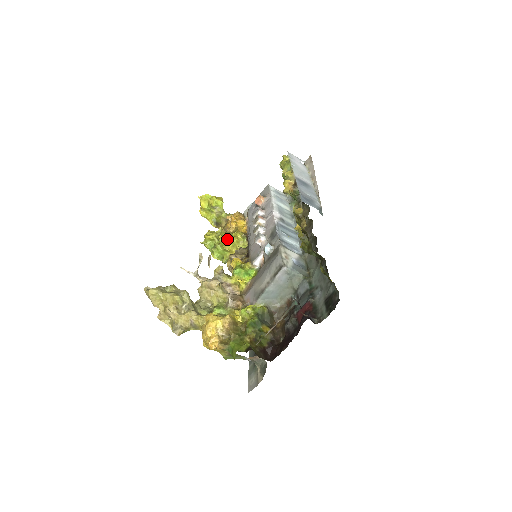
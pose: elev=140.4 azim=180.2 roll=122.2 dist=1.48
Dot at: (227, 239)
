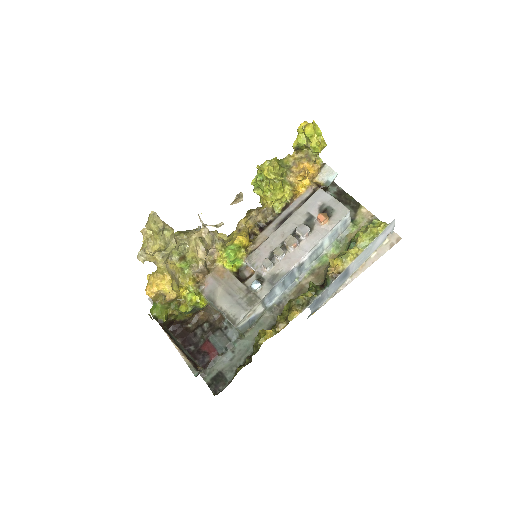
Dot at: (274, 192)
